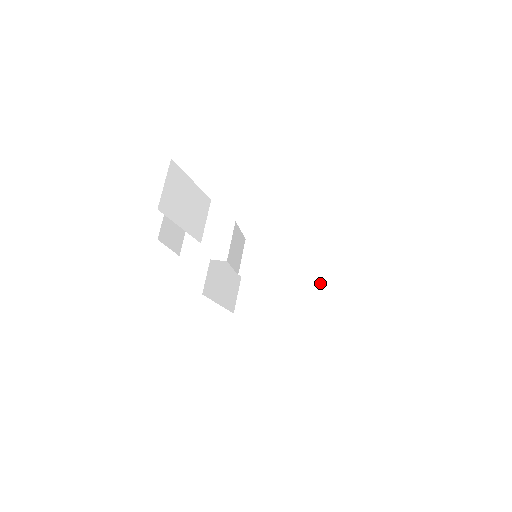
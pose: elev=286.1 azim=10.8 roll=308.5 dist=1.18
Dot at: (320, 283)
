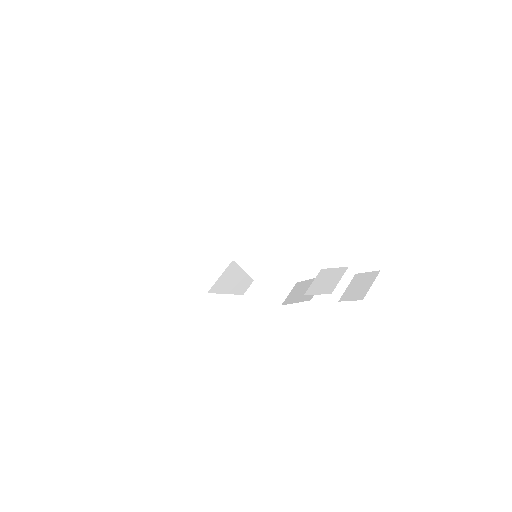
Dot at: (272, 297)
